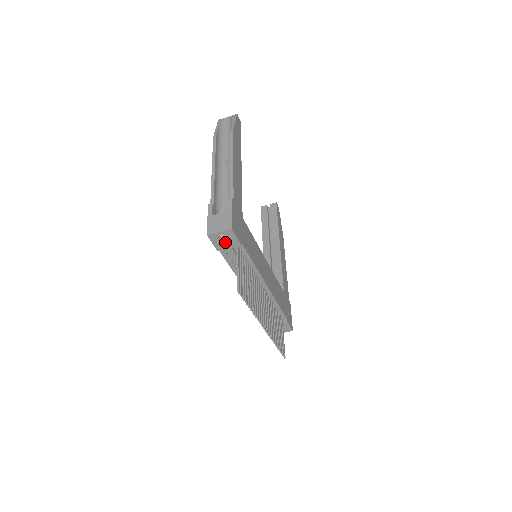
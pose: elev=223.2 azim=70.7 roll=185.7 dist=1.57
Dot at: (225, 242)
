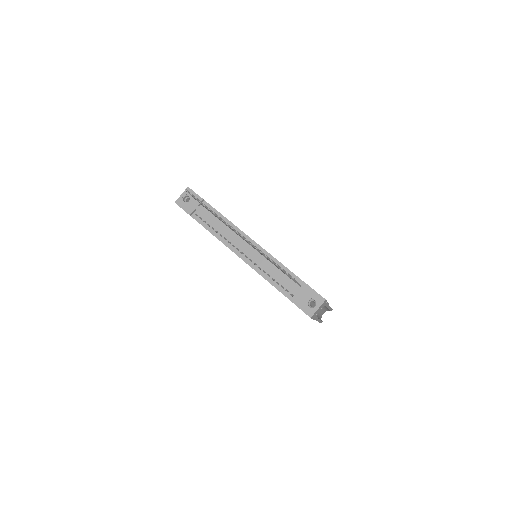
Dot at: (190, 203)
